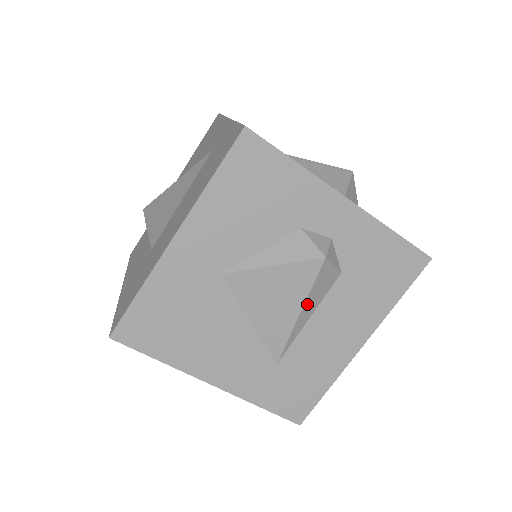
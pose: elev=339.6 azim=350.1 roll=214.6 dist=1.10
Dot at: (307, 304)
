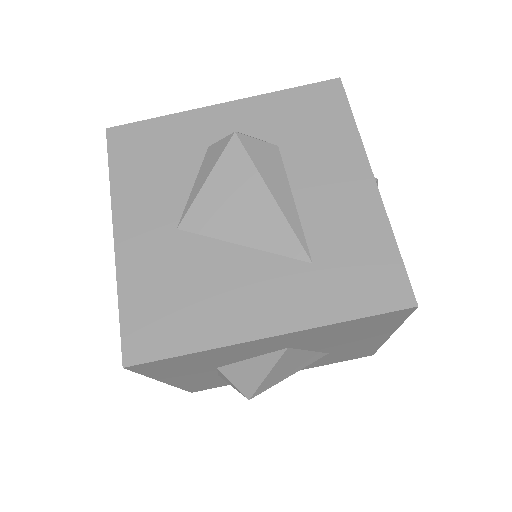
Dot at: (269, 183)
